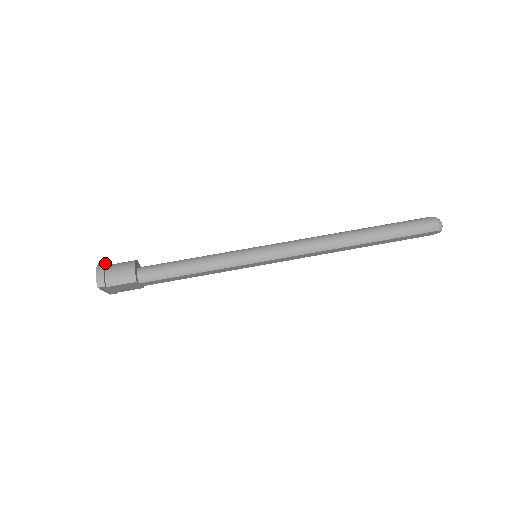
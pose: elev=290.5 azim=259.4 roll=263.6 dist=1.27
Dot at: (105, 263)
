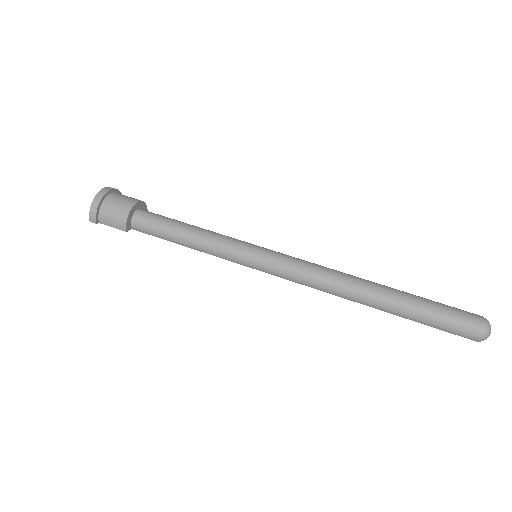
Dot at: (104, 195)
